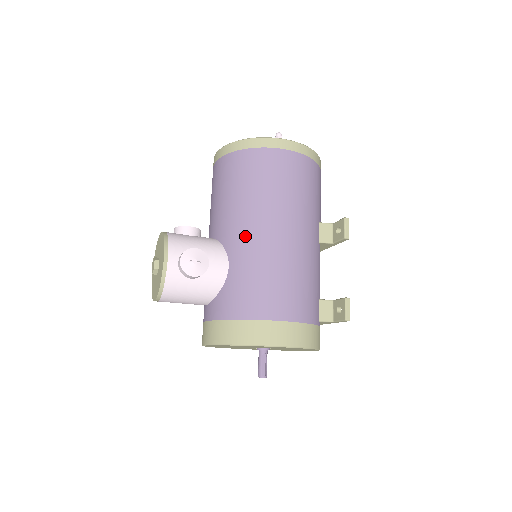
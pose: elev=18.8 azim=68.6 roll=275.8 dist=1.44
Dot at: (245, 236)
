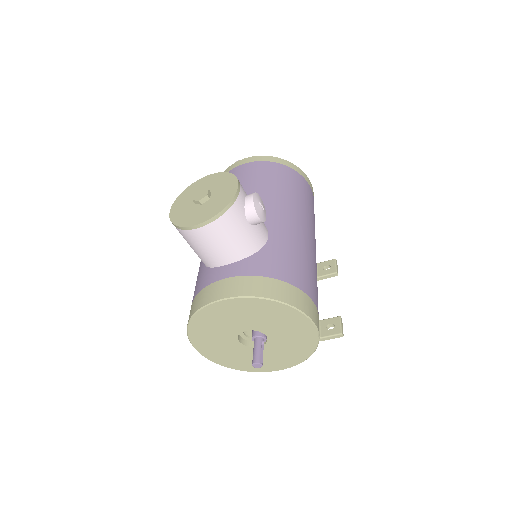
Dot at: (286, 220)
